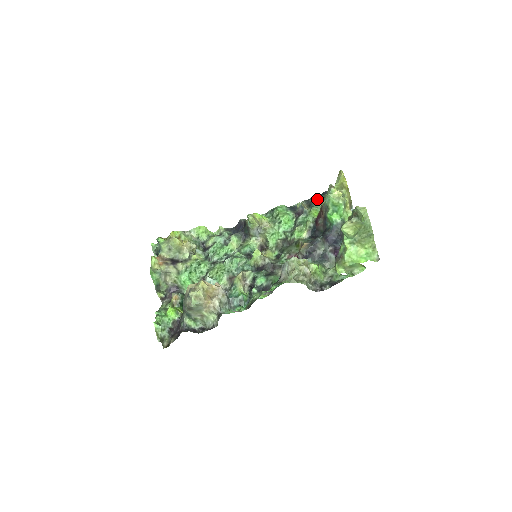
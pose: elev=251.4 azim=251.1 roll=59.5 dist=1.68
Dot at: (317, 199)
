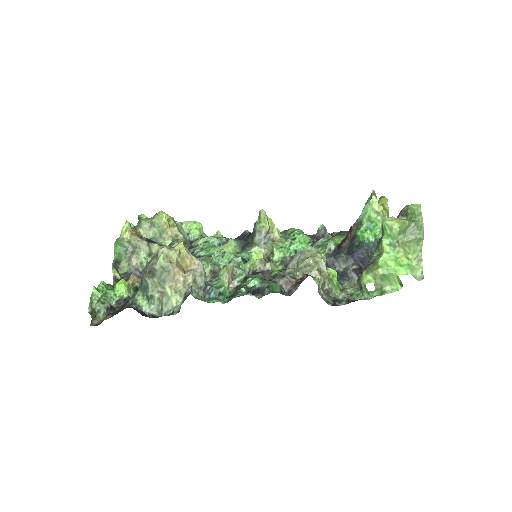
Dot at: (342, 232)
